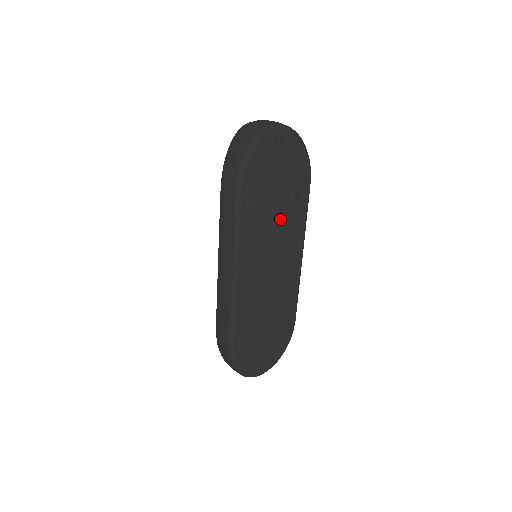
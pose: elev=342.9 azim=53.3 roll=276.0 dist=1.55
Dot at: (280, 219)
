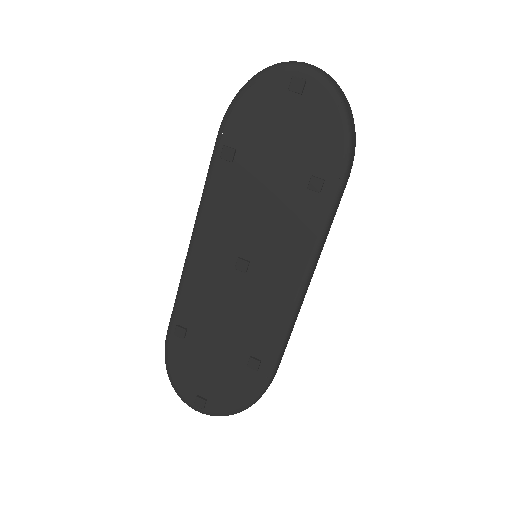
Dot at: (274, 207)
